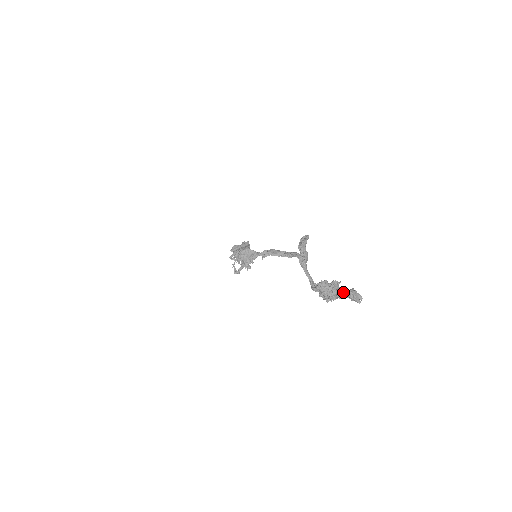
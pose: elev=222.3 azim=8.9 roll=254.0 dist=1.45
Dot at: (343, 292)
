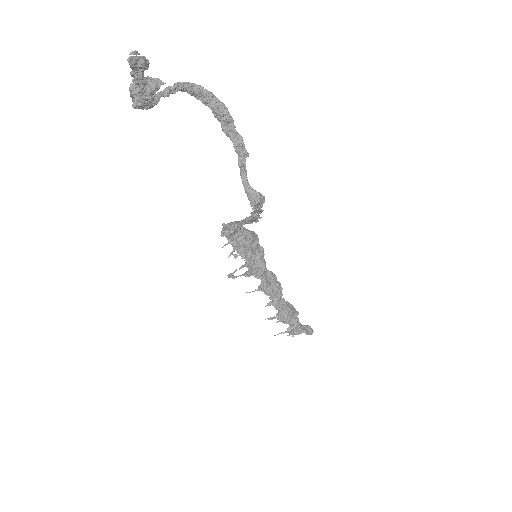
Dot at: occluded
